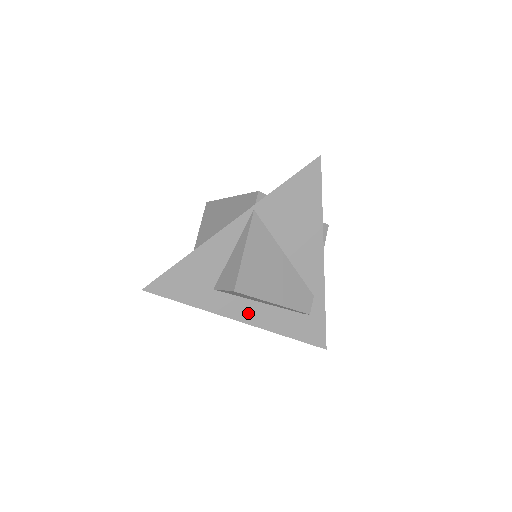
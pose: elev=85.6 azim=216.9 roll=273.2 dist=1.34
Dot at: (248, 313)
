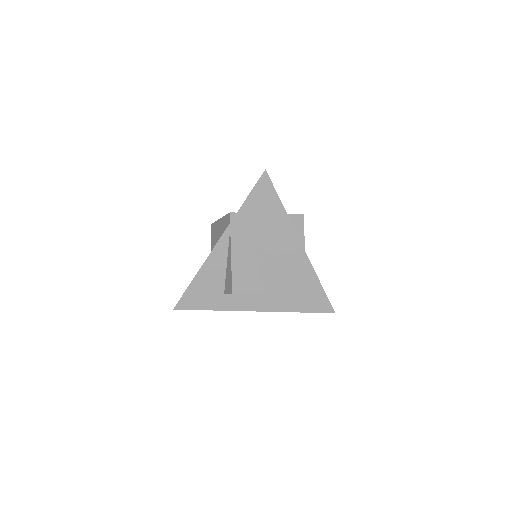
Dot at: (258, 303)
